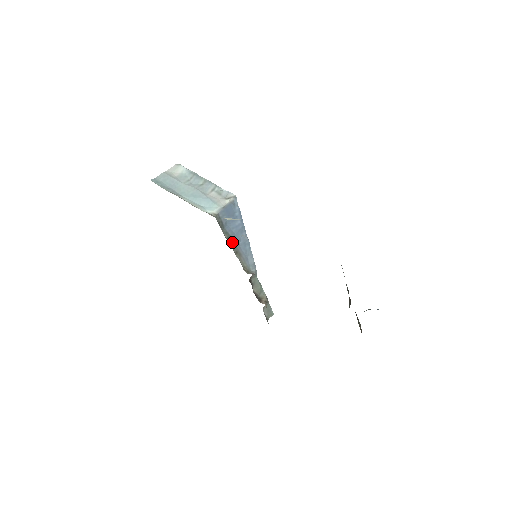
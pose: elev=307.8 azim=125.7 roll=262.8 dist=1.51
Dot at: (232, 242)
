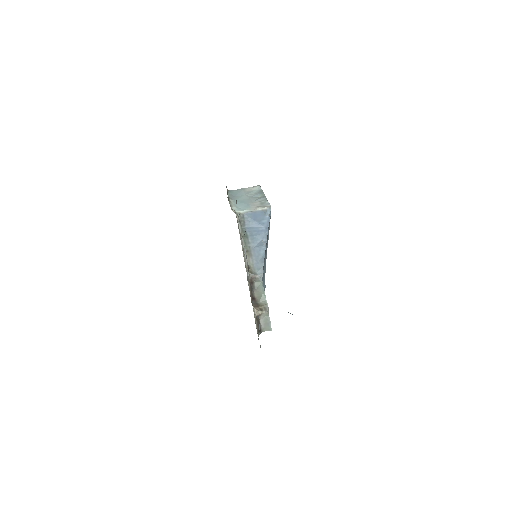
Dot at: (247, 241)
